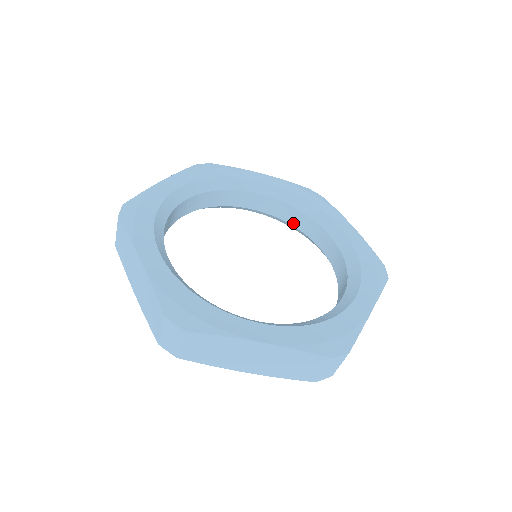
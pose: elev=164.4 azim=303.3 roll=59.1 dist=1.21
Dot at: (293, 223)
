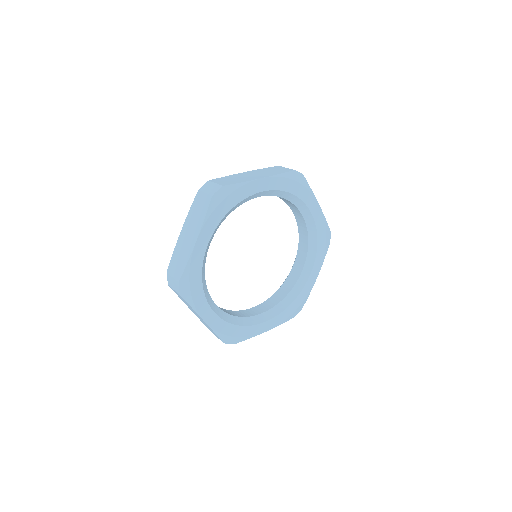
Dot at: occluded
